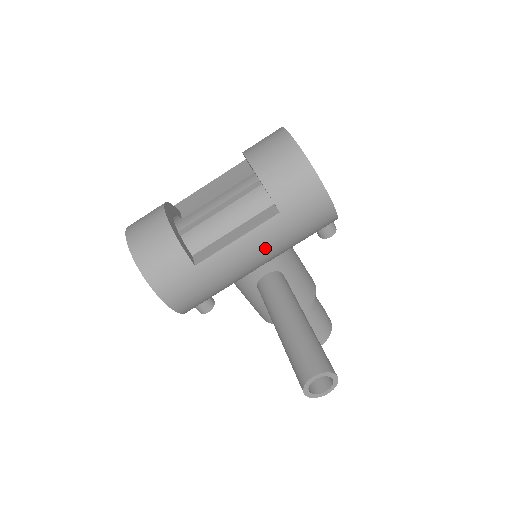
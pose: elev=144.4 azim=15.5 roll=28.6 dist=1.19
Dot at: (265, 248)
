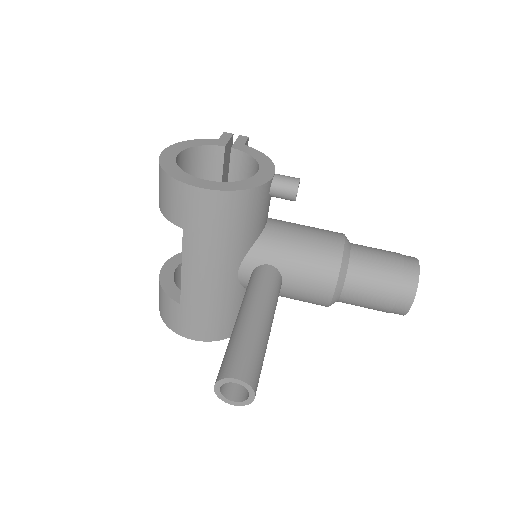
Dot at: (207, 261)
